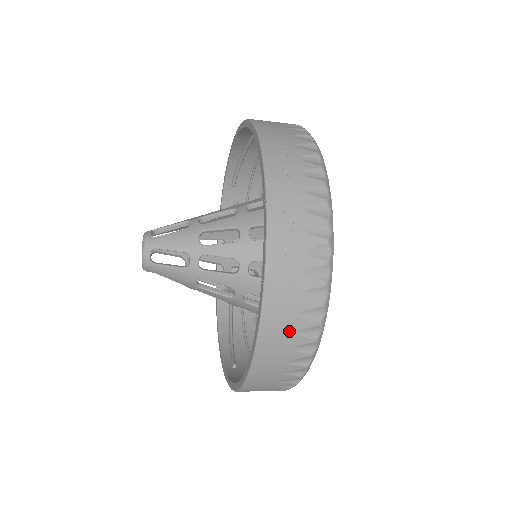
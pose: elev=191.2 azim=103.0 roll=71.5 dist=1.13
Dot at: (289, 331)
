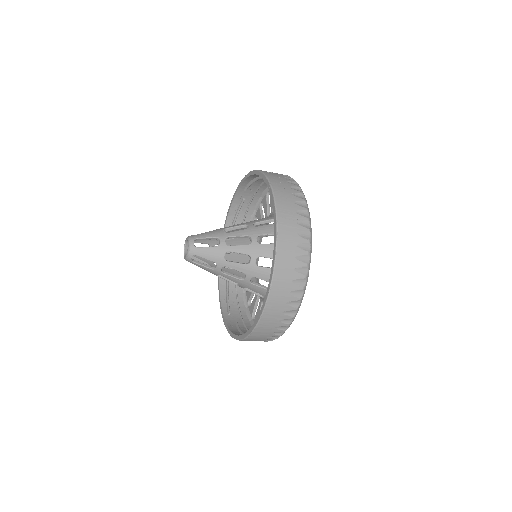
Dot at: (293, 233)
